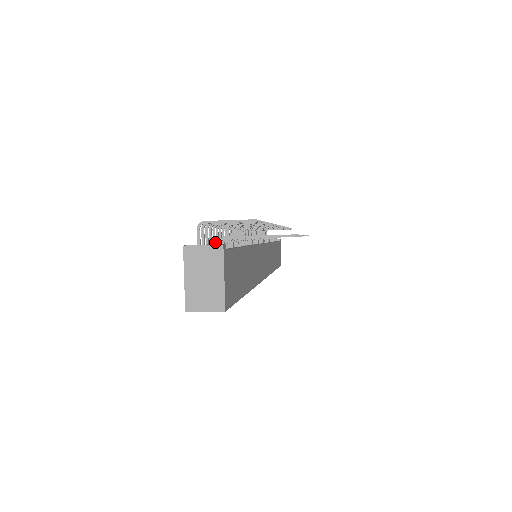
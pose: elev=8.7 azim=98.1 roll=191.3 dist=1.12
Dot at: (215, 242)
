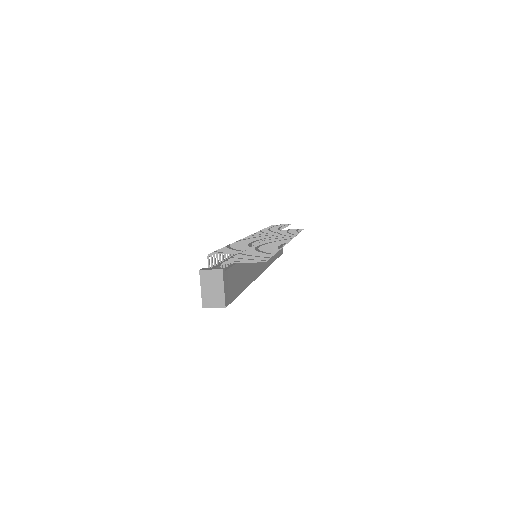
Dot at: occluded
